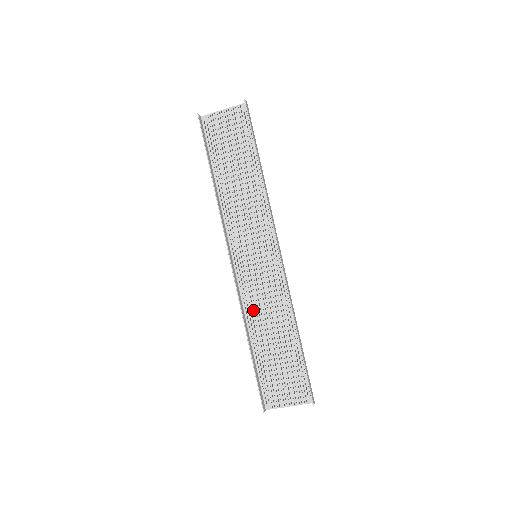
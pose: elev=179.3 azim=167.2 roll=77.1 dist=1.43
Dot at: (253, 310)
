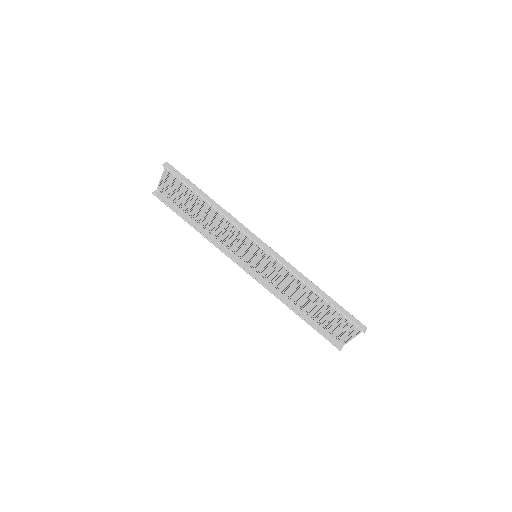
Dot at: (284, 290)
